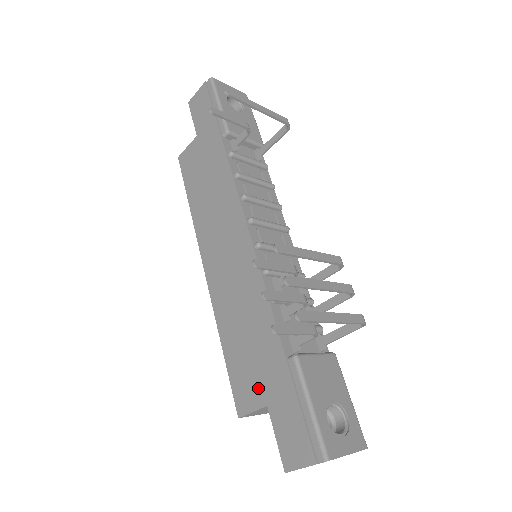
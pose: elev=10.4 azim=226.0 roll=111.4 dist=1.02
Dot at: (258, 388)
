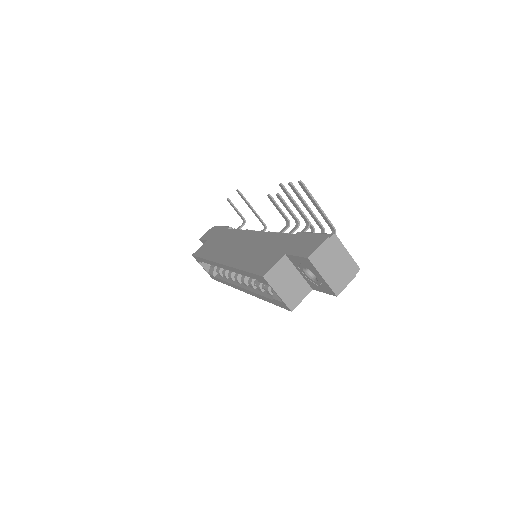
Dot at: (276, 256)
